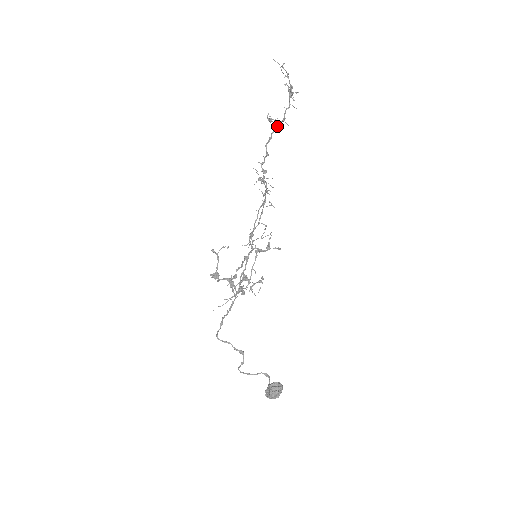
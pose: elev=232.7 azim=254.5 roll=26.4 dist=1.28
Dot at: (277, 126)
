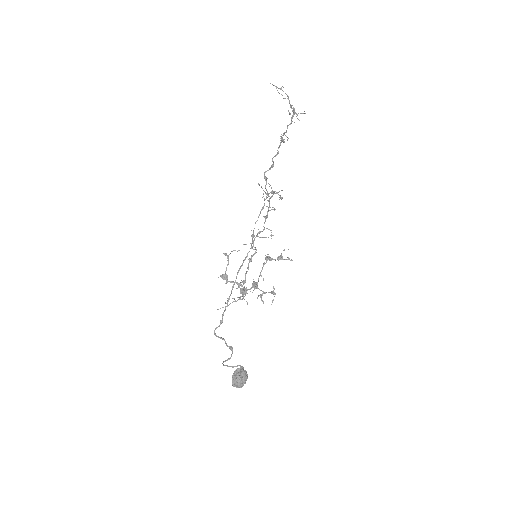
Dot at: (281, 141)
